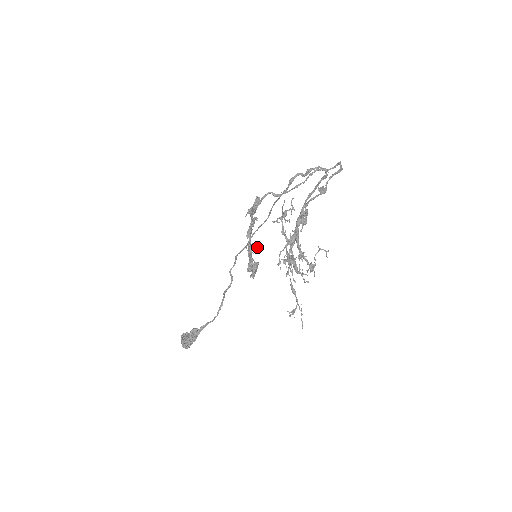
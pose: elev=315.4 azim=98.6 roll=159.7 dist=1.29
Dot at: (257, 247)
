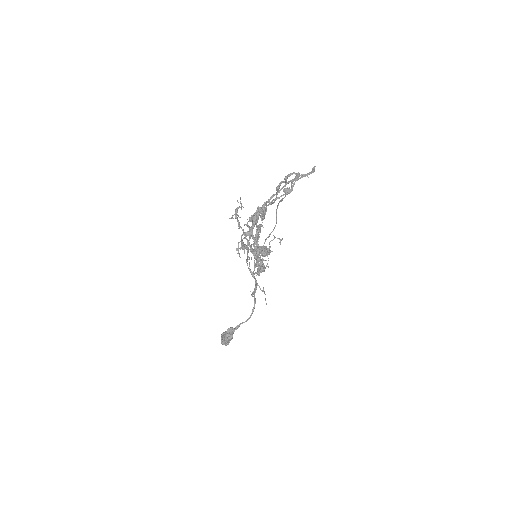
Dot at: occluded
